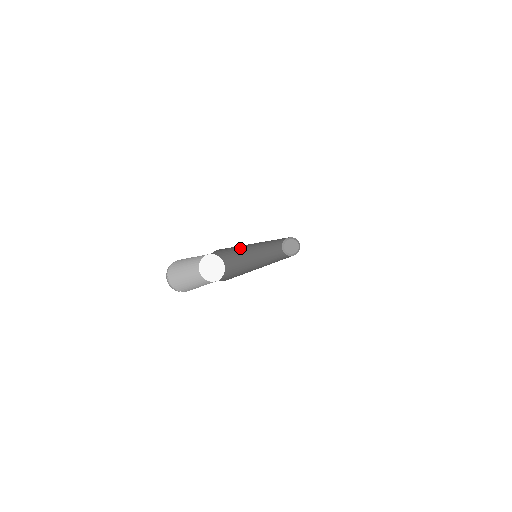
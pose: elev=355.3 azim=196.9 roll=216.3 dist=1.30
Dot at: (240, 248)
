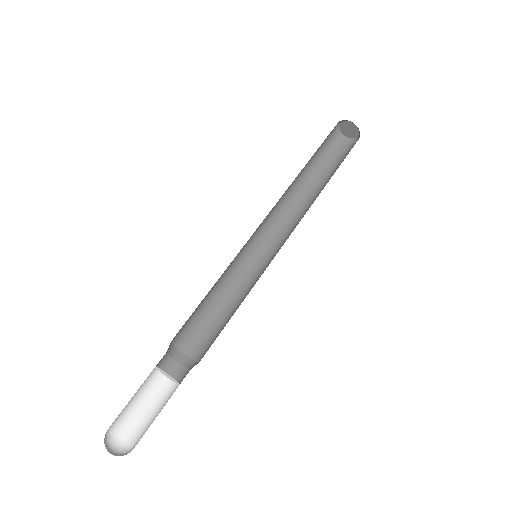
Dot at: occluded
